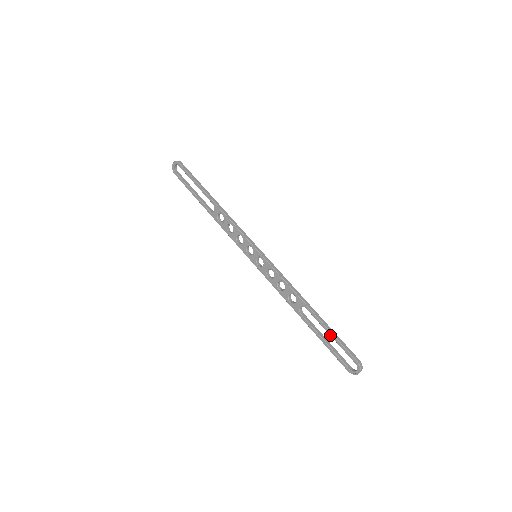
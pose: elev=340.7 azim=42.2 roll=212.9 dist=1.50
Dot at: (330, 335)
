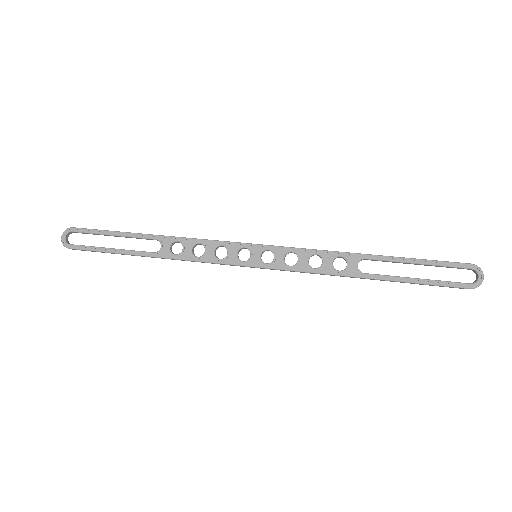
Dot at: (417, 263)
